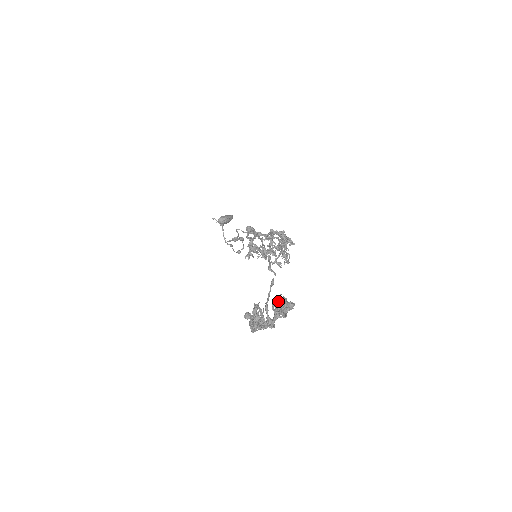
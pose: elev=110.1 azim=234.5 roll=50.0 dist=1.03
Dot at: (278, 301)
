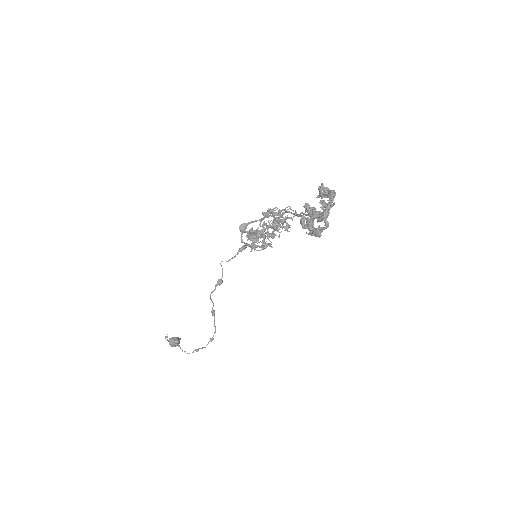
Dot at: (323, 187)
